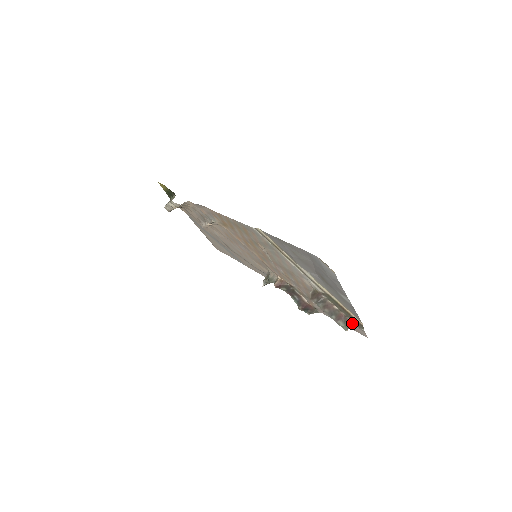
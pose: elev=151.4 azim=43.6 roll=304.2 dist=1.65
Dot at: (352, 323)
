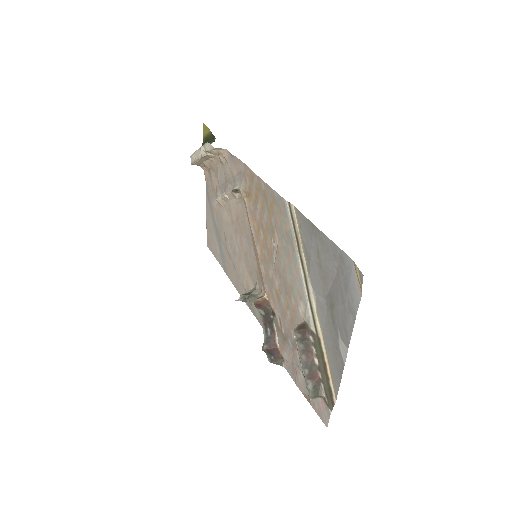
Dot at: (322, 394)
